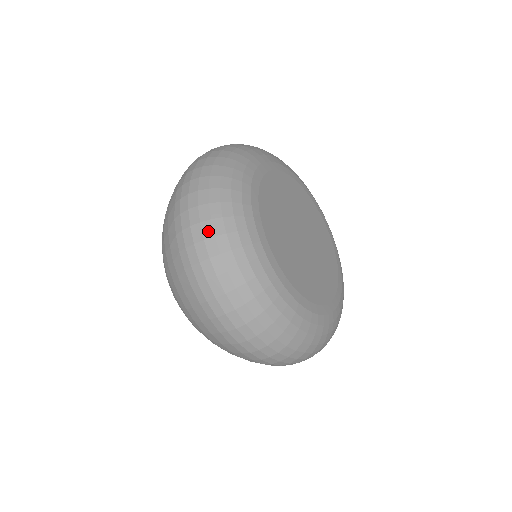
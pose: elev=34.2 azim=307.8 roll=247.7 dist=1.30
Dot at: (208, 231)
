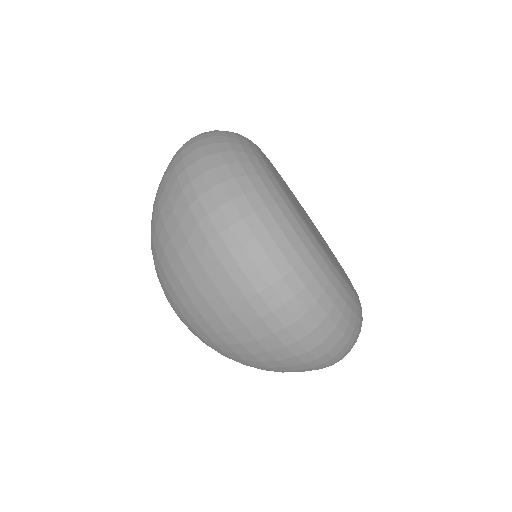
Dot at: (245, 208)
